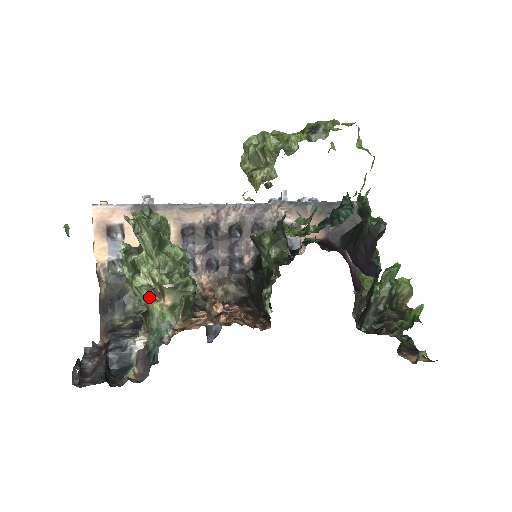
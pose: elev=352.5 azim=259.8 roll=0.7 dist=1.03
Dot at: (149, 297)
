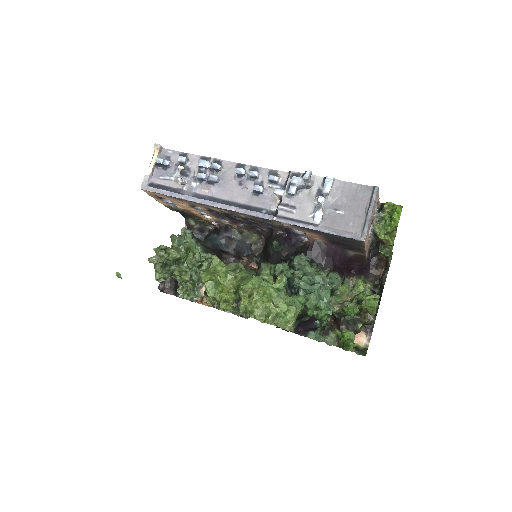
Dot at: occluded
